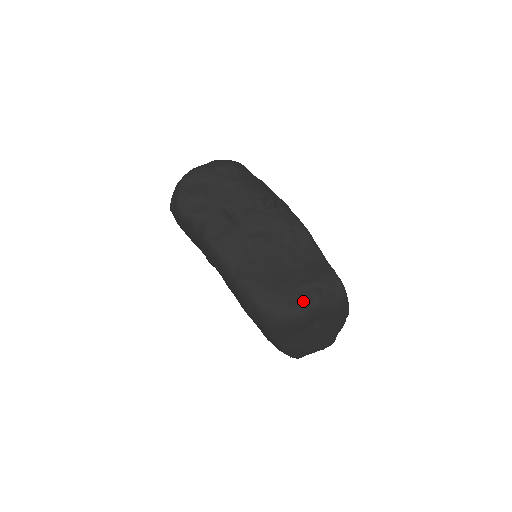
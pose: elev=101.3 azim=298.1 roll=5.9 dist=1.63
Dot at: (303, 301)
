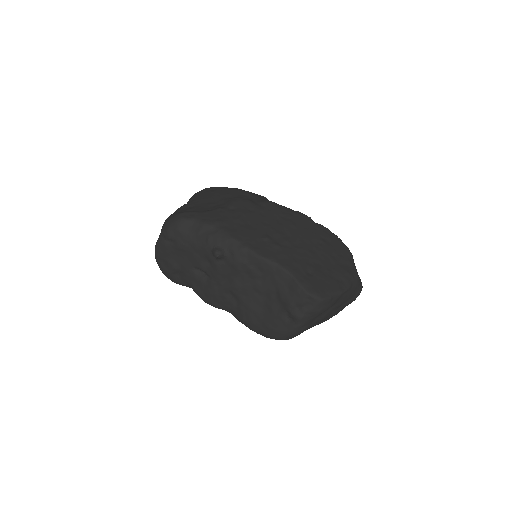
Dot at: (290, 324)
